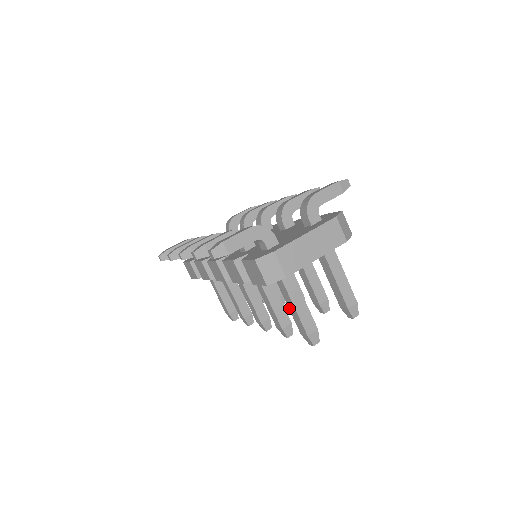
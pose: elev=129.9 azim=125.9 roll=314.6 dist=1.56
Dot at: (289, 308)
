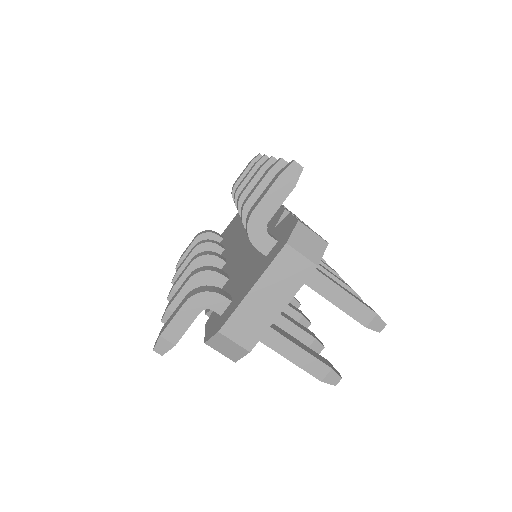
Dot at: occluded
